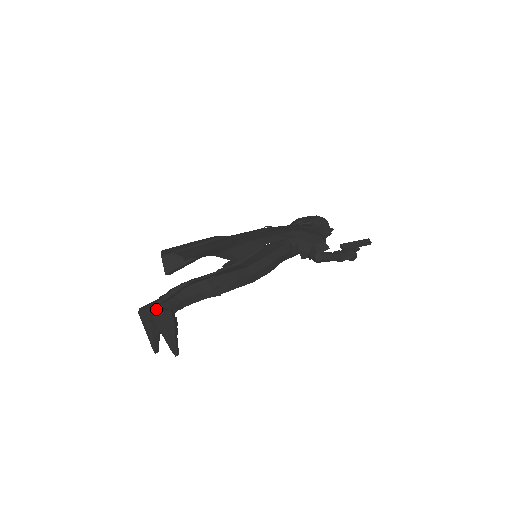
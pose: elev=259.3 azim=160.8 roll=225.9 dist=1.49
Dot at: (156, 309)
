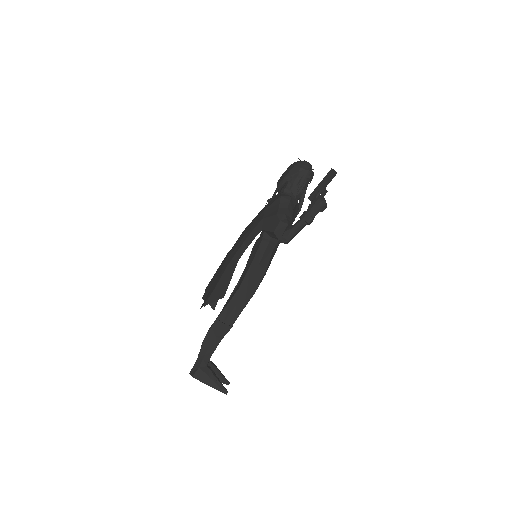
Dot at: (191, 374)
